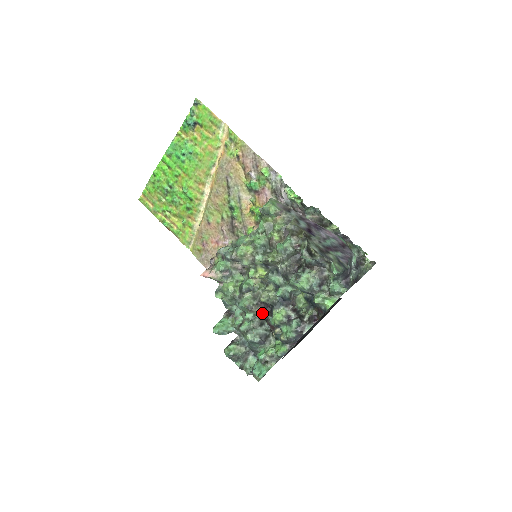
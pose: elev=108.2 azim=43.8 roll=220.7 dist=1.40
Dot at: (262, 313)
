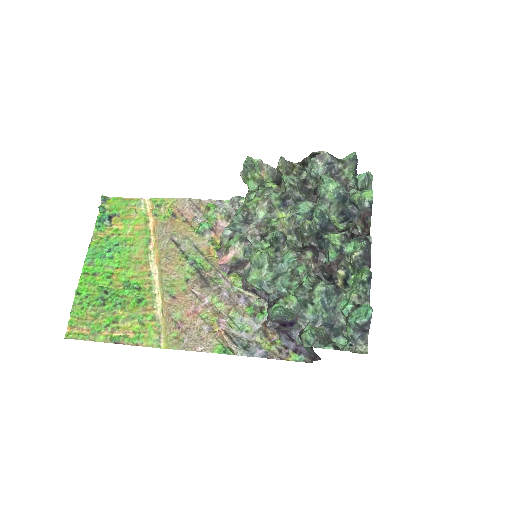
Dot at: (313, 260)
